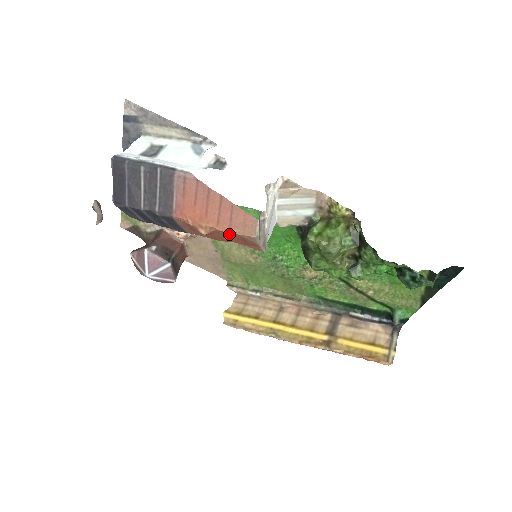
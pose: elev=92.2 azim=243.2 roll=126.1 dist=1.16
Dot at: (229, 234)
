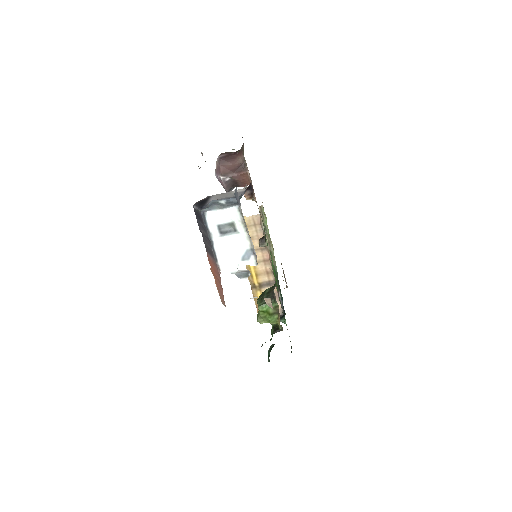
Dot at: occluded
